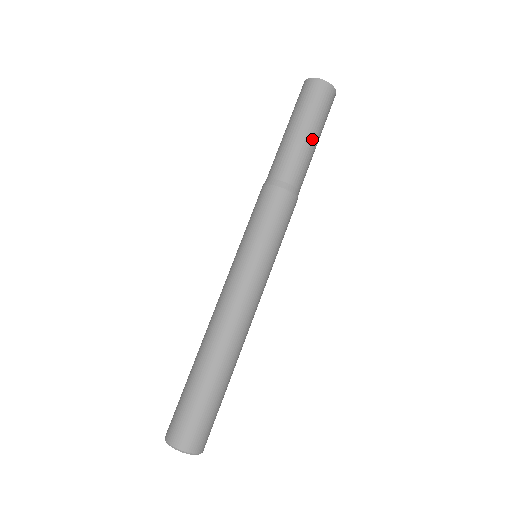
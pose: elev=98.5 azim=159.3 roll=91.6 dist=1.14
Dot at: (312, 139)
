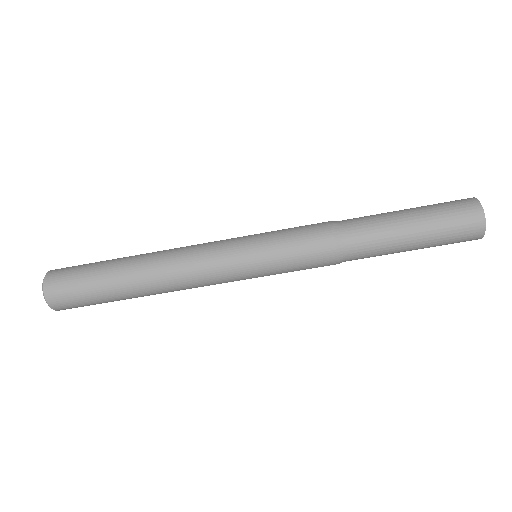
Dot at: occluded
